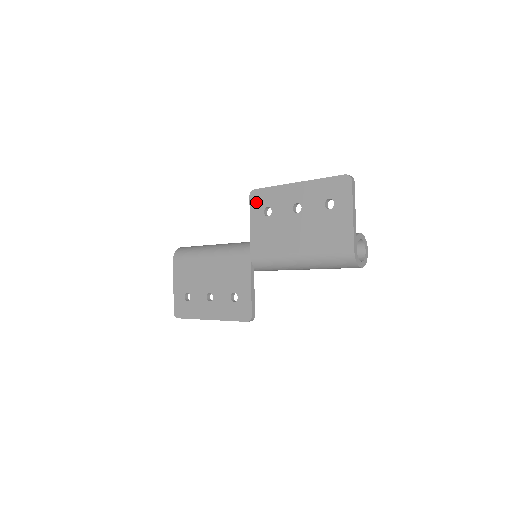
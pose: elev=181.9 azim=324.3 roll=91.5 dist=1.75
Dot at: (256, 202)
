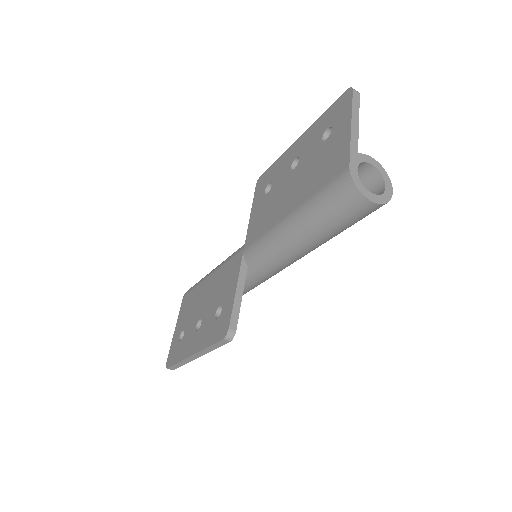
Dot at: (260, 186)
